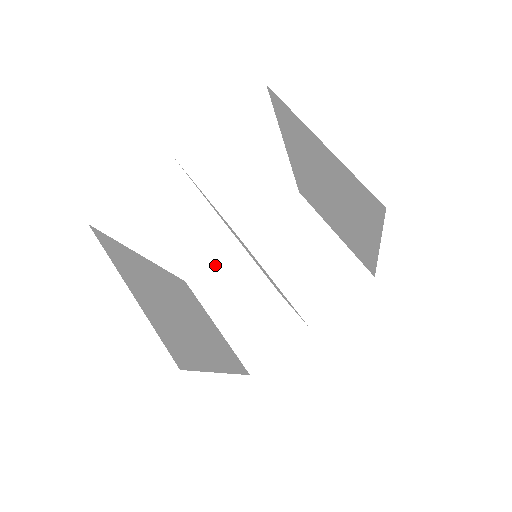
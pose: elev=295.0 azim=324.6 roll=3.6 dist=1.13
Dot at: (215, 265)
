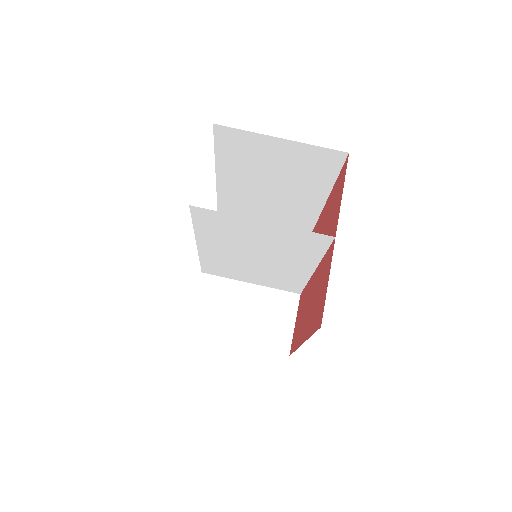
Dot at: (199, 304)
